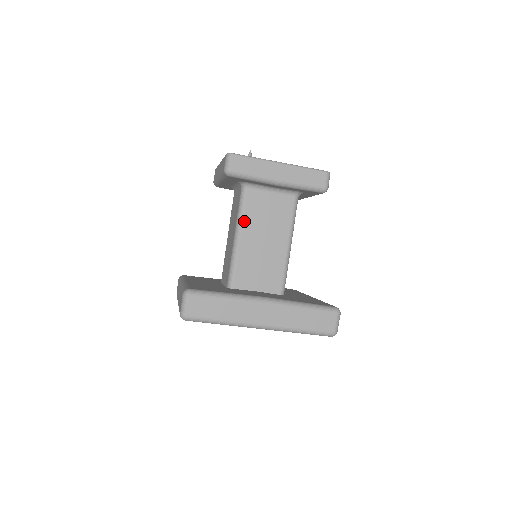
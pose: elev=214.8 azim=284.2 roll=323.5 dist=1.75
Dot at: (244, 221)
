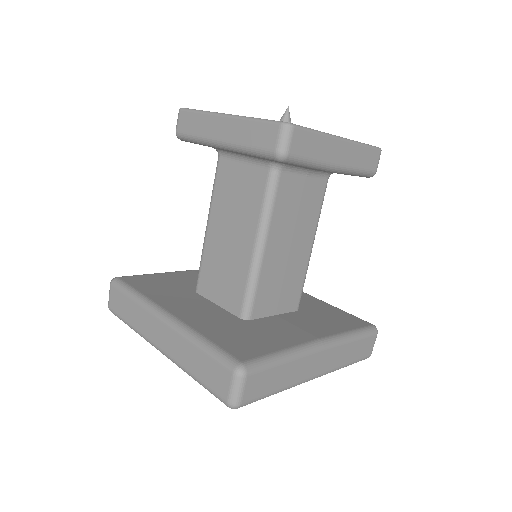
Dot at: (272, 222)
